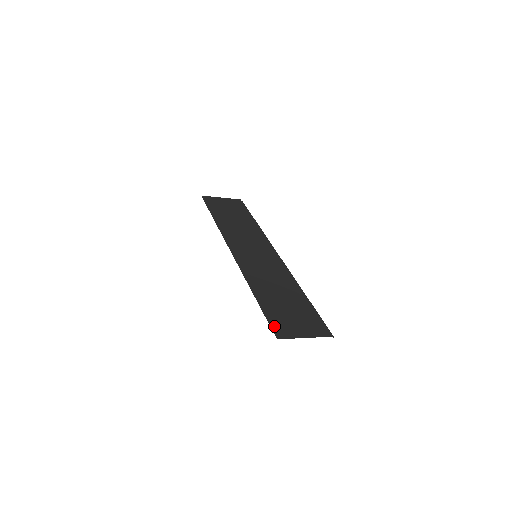
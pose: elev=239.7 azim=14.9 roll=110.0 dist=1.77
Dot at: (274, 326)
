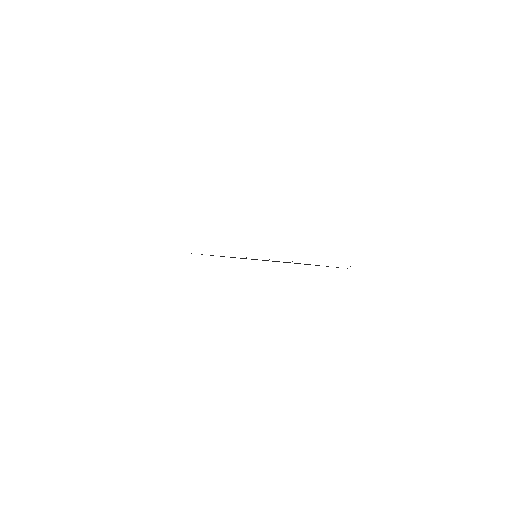
Dot at: occluded
